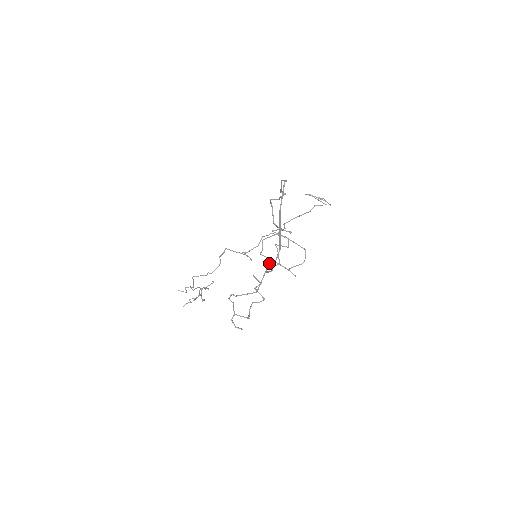
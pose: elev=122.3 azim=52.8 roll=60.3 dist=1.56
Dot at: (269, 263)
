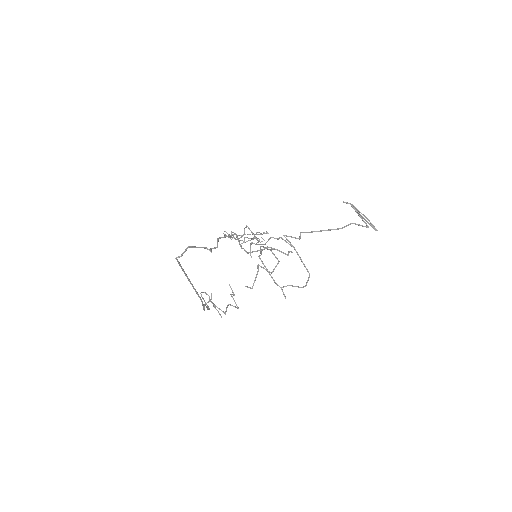
Dot at: (211, 298)
